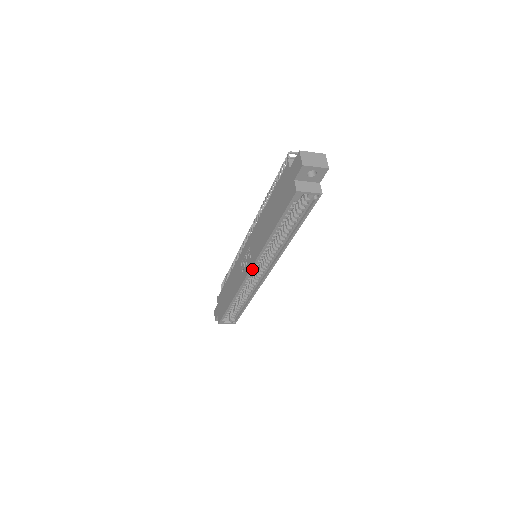
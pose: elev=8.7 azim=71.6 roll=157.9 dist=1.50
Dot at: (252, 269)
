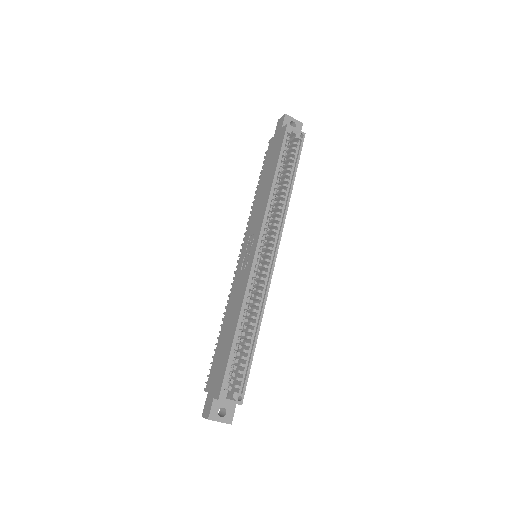
Dot at: (260, 240)
